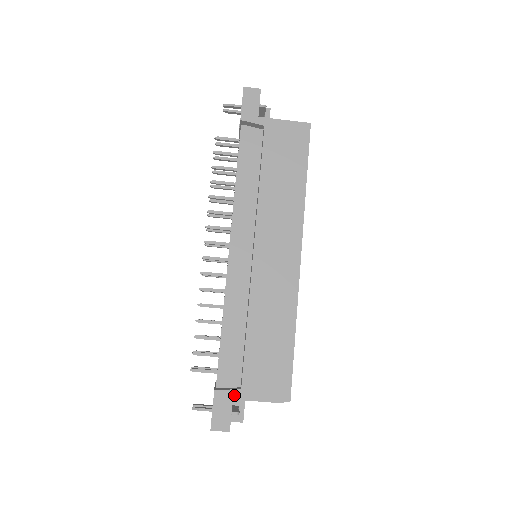
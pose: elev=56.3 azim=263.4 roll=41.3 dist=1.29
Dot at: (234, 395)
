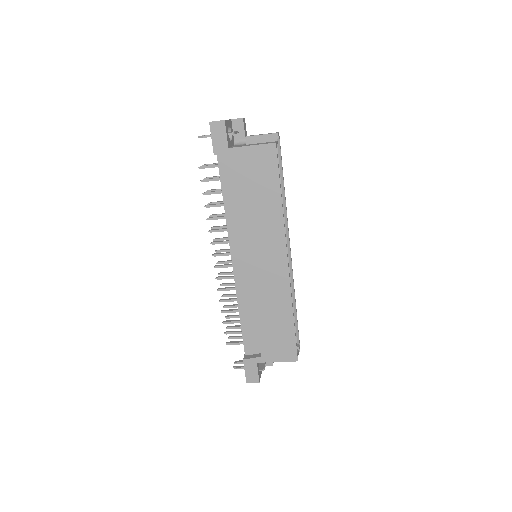
Dot at: (257, 361)
